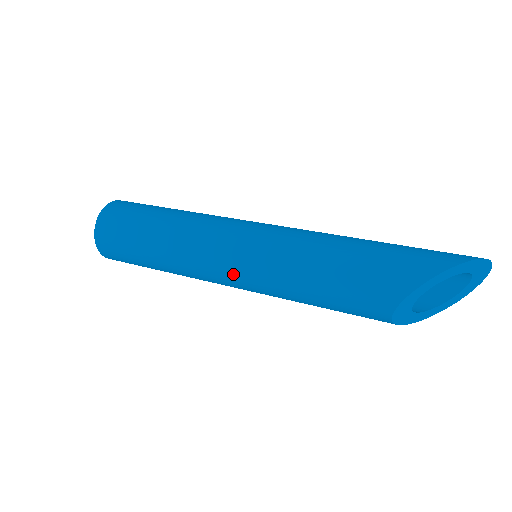
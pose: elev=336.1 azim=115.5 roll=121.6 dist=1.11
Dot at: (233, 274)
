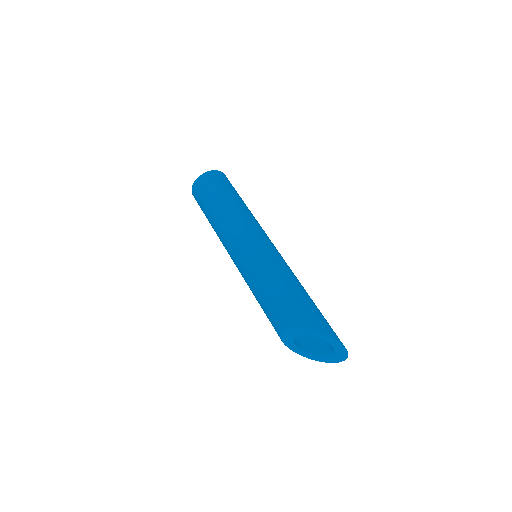
Dot at: (237, 252)
